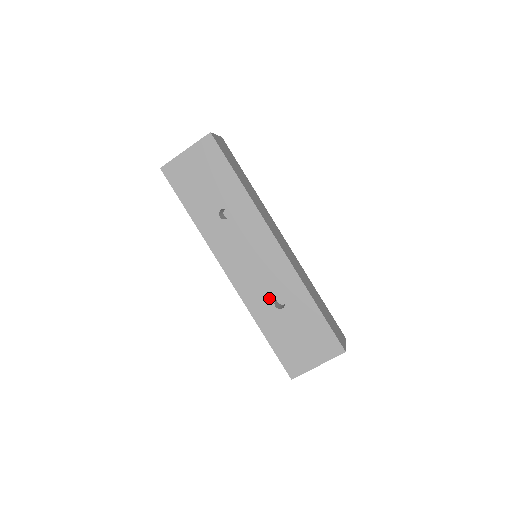
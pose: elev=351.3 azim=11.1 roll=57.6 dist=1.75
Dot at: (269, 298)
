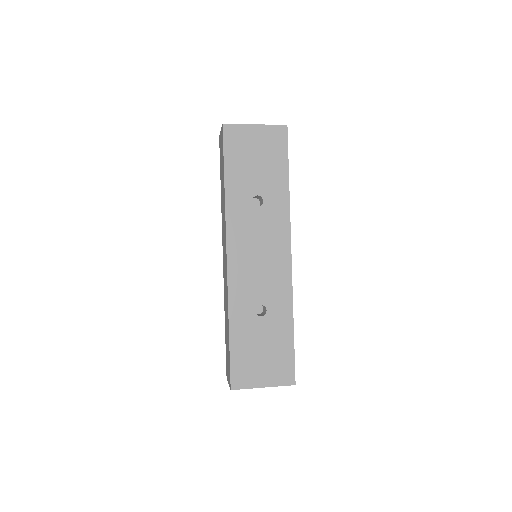
Dot at: (254, 300)
